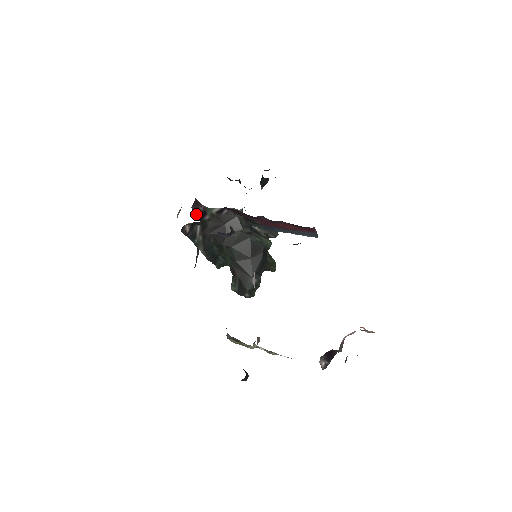
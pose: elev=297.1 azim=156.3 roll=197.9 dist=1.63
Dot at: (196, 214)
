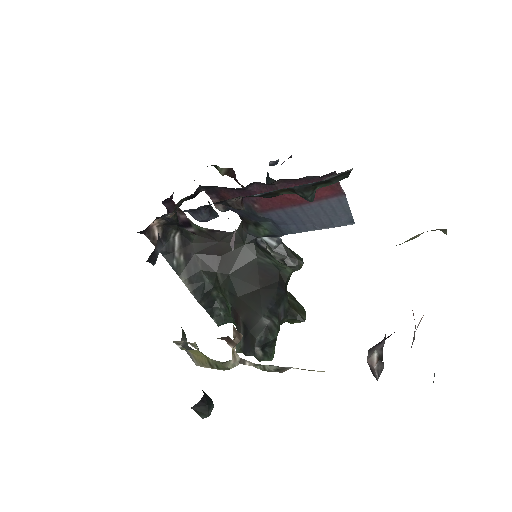
Dot at: occluded
